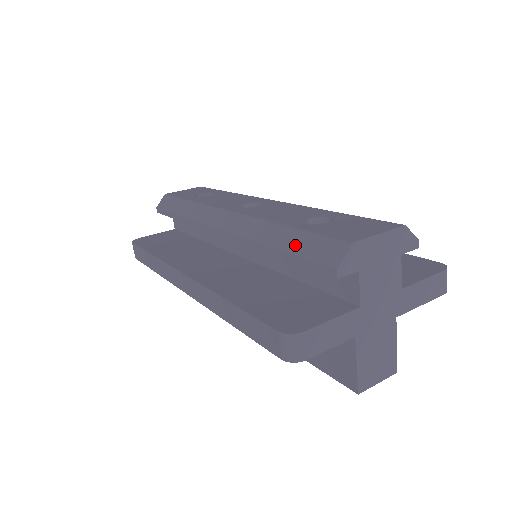
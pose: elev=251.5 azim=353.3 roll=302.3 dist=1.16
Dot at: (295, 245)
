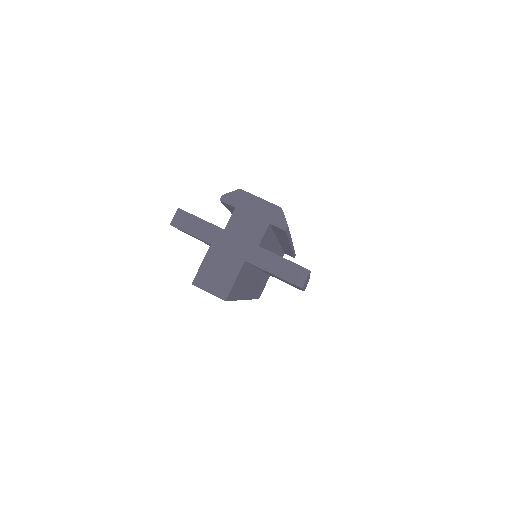
Dot at: occluded
